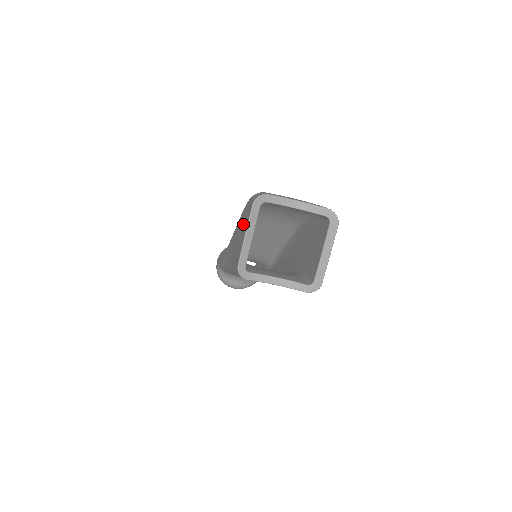
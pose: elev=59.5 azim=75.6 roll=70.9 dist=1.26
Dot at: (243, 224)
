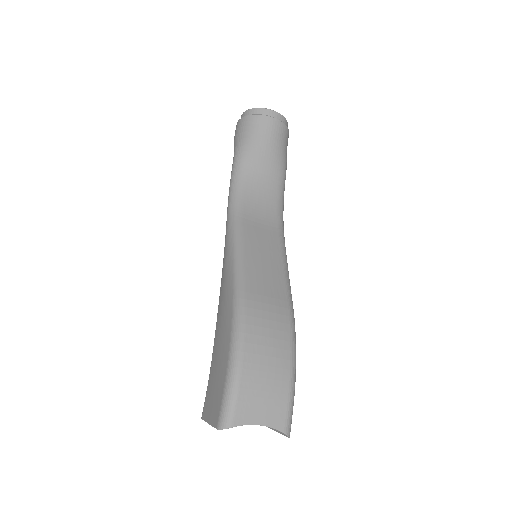
Dot at: (217, 384)
